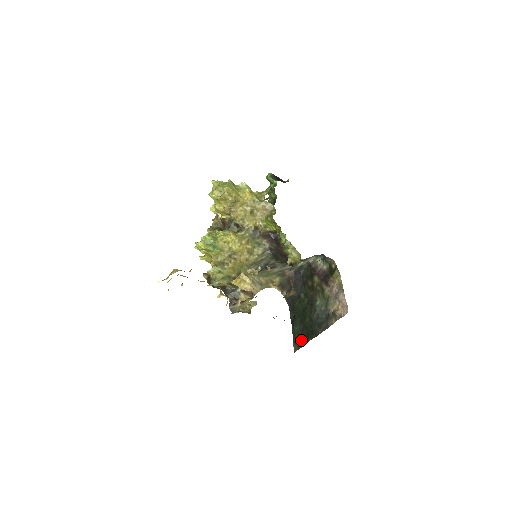
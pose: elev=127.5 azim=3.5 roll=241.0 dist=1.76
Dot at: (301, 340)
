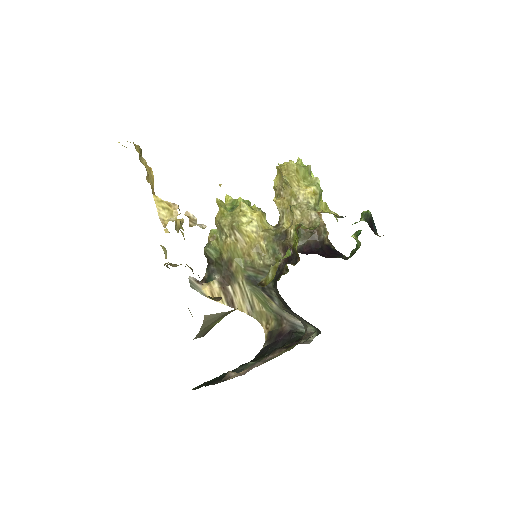
Dot at: (204, 383)
